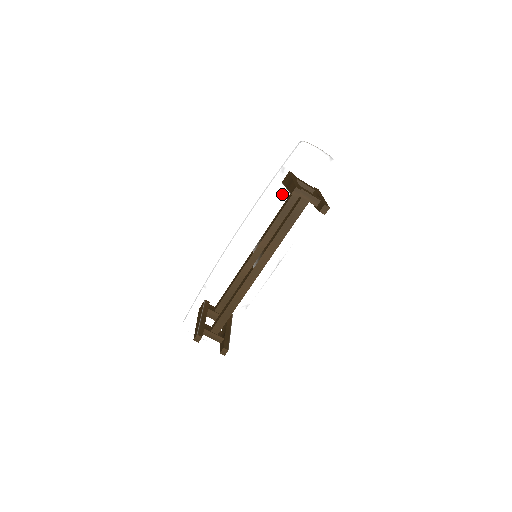
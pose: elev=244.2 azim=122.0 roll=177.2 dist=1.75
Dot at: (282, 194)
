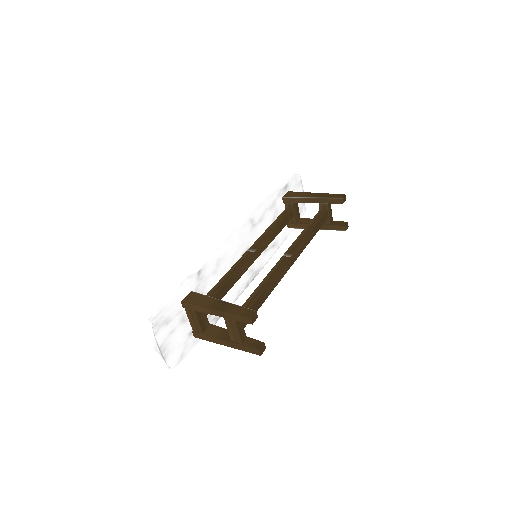
Dot at: (279, 208)
